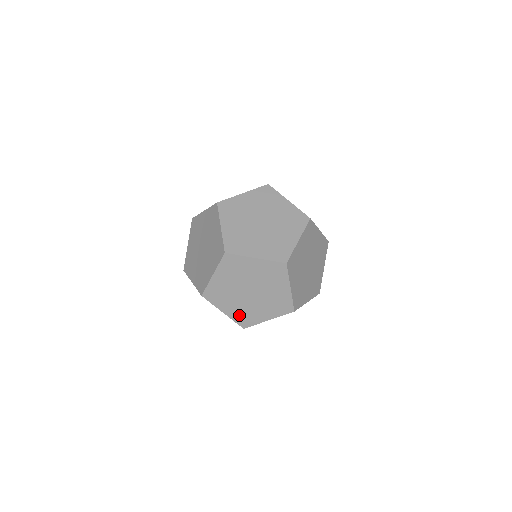
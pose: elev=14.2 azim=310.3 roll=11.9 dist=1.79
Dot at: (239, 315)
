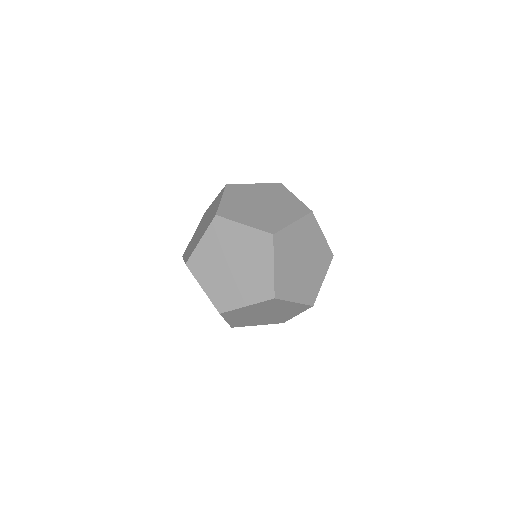
Dot at: (189, 253)
